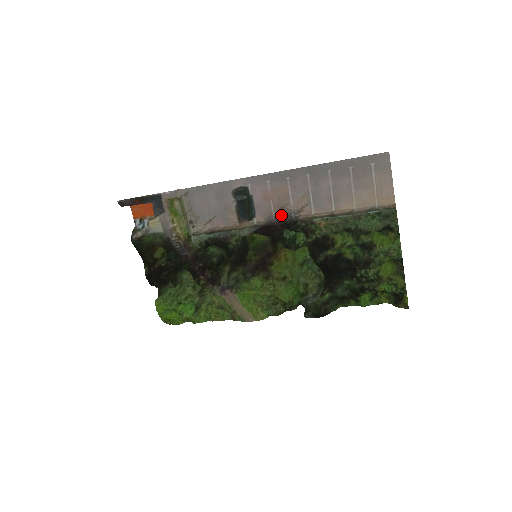
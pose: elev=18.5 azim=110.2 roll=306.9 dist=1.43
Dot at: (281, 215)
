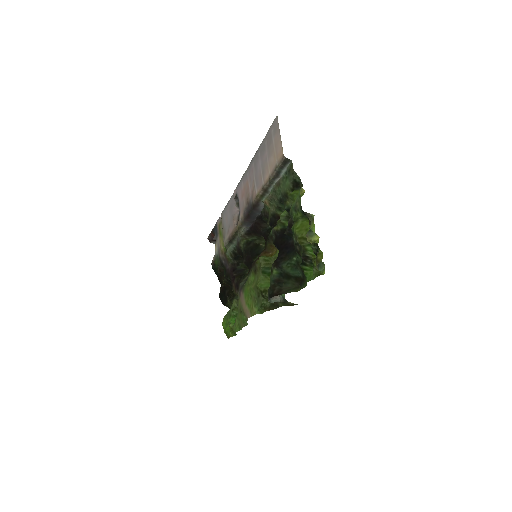
Dot at: (247, 205)
